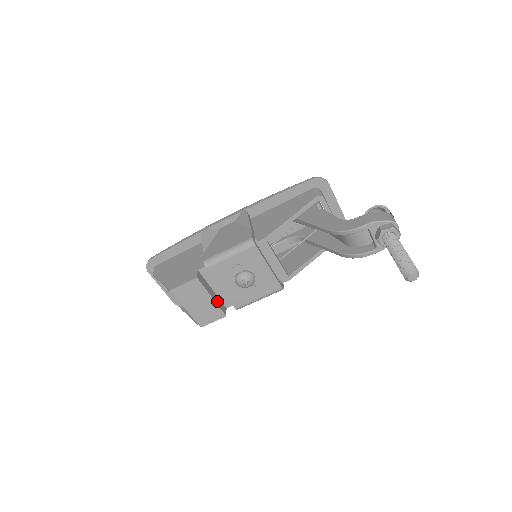
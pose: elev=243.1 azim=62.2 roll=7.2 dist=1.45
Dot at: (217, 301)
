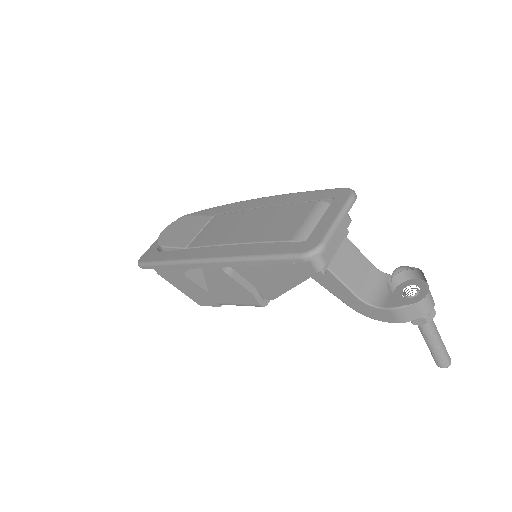
Dot at: occluded
